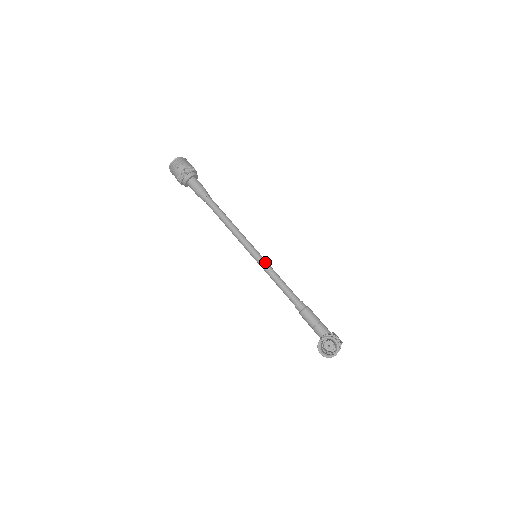
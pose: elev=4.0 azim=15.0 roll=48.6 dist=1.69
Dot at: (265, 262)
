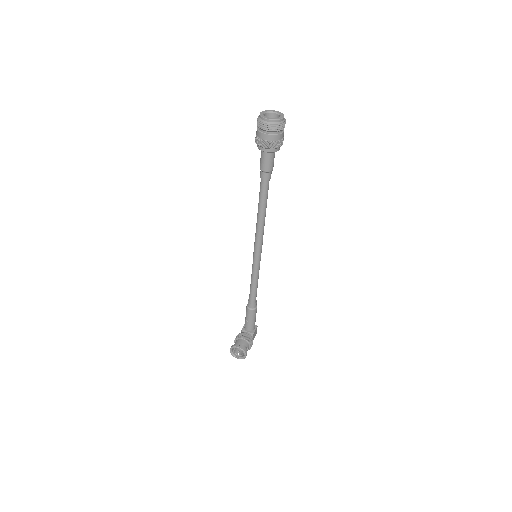
Dot at: (258, 265)
